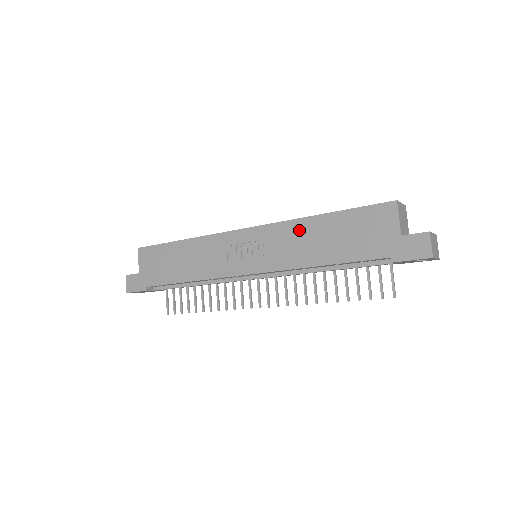
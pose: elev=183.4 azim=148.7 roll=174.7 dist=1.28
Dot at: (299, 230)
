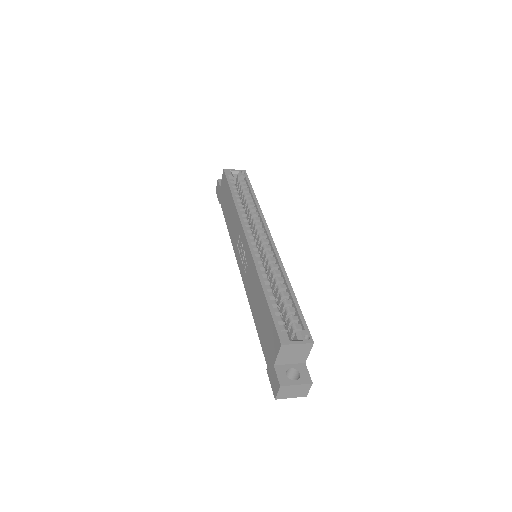
Dot at: (256, 282)
